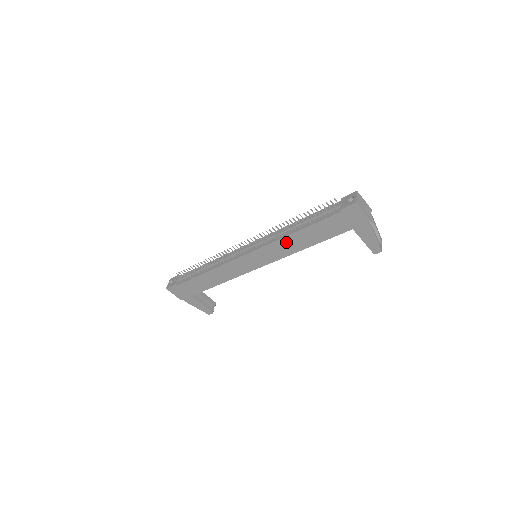
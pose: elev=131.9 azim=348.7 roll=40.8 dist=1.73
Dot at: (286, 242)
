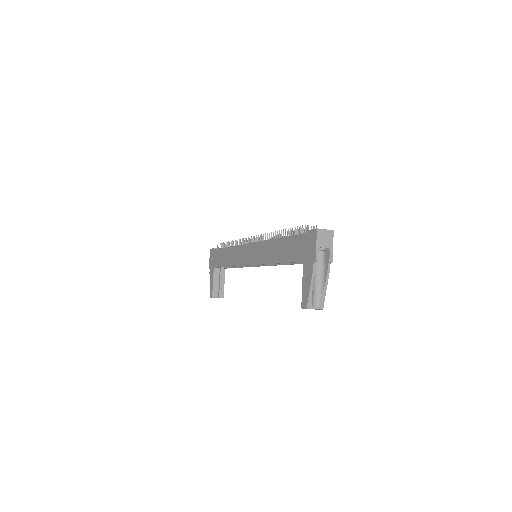
Dot at: (270, 246)
